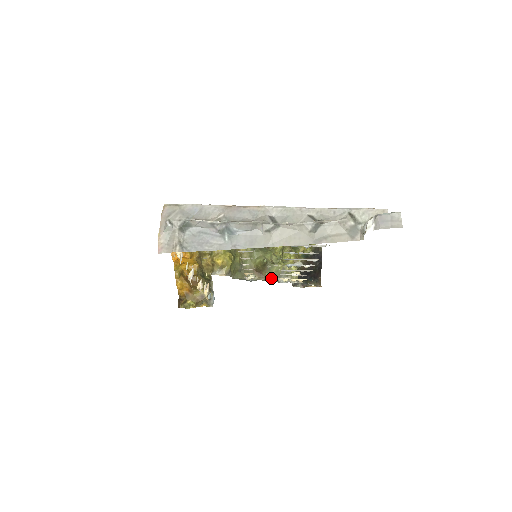
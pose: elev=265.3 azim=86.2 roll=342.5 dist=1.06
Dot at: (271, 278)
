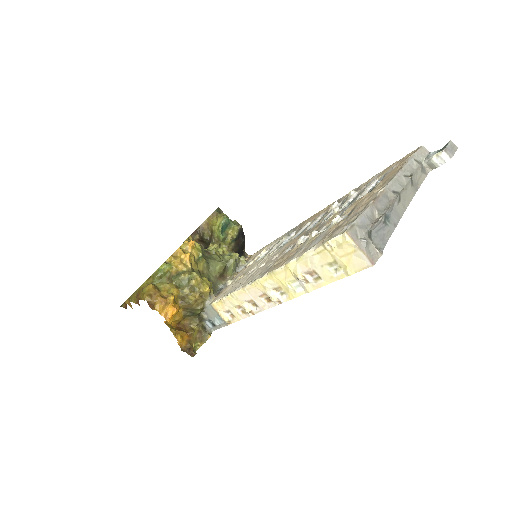
Dot at: (233, 274)
